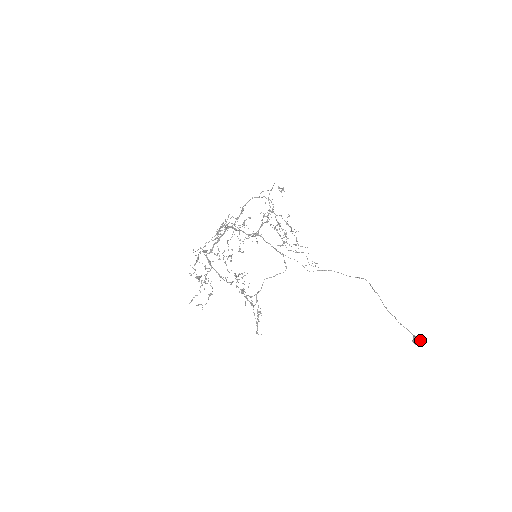
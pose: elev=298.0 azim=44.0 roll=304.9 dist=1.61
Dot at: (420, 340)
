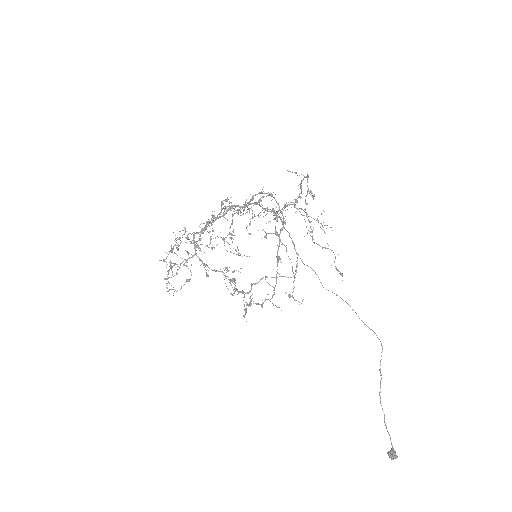
Dot at: occluded
